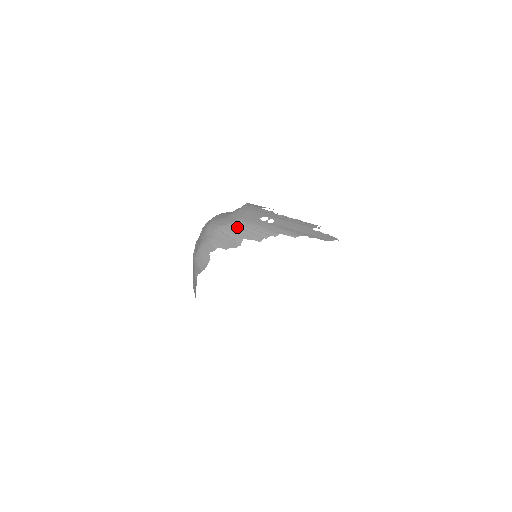
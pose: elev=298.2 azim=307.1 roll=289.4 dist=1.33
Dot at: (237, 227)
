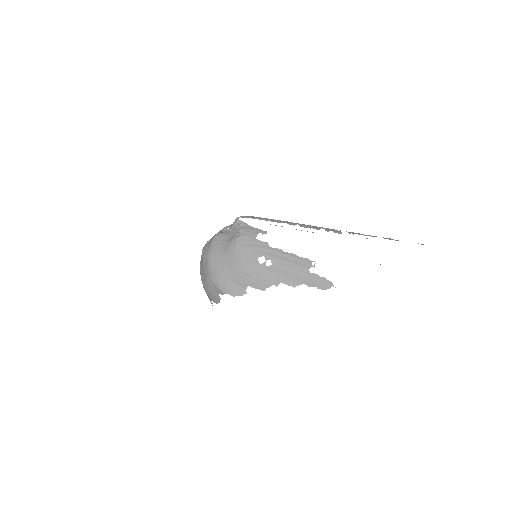
Dot at: (238, 273)
